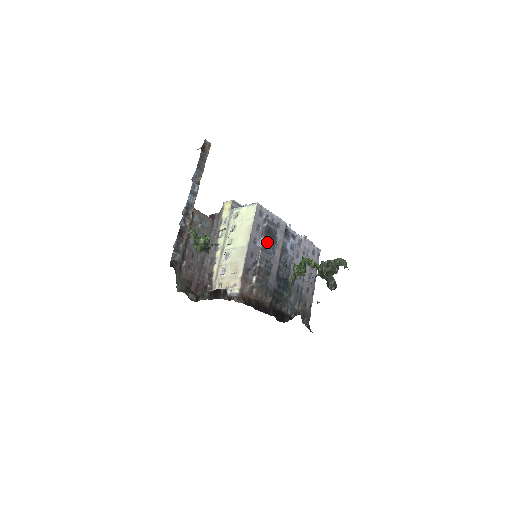
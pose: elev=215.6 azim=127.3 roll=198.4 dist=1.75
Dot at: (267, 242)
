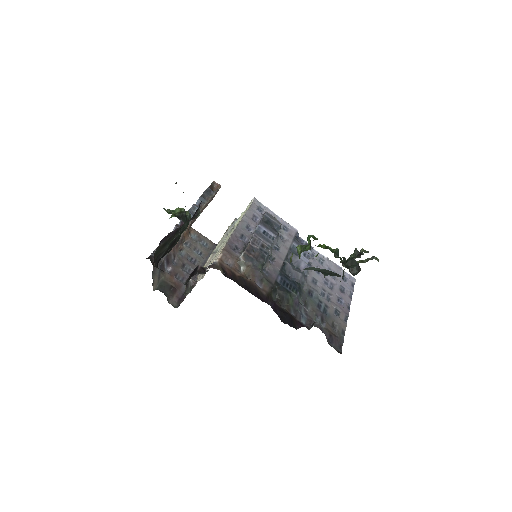
Dot at: (264, 230)
